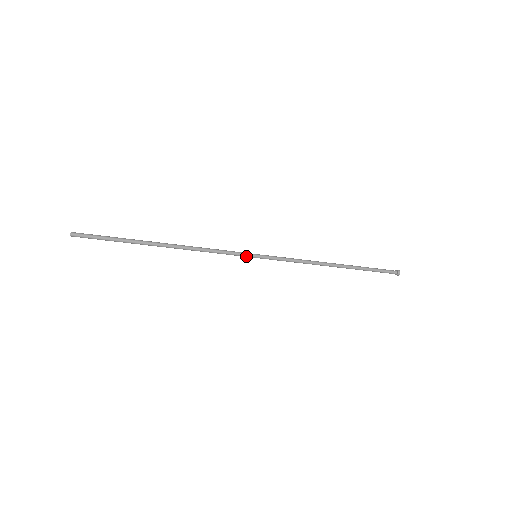
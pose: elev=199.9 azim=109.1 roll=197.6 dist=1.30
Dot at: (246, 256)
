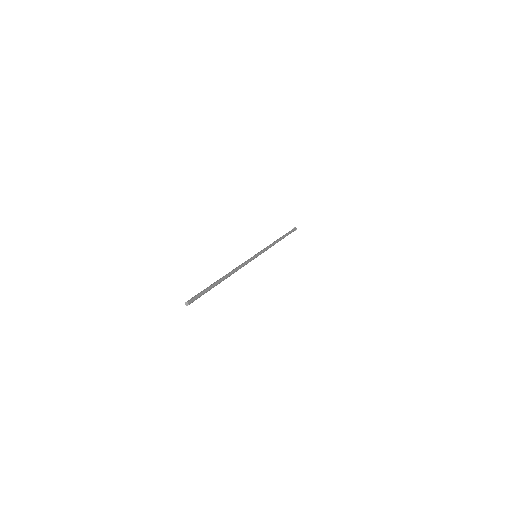
Dot at: occluded
